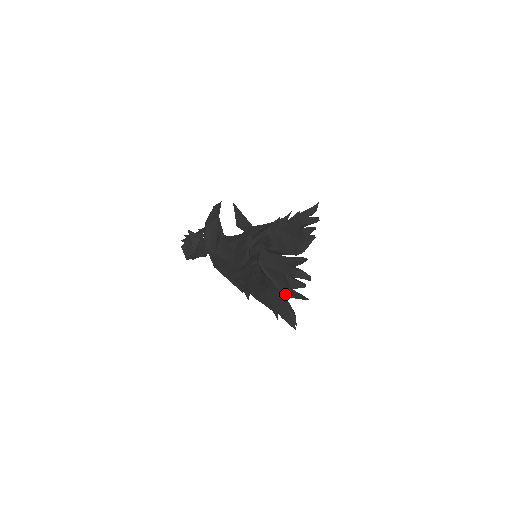
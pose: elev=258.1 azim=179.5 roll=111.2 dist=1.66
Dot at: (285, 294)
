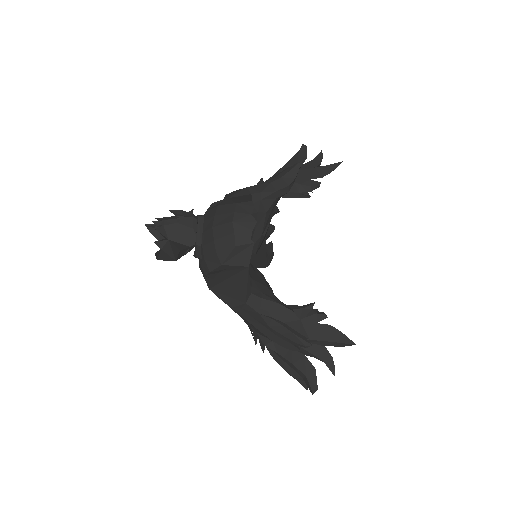
Dot at: occluded
